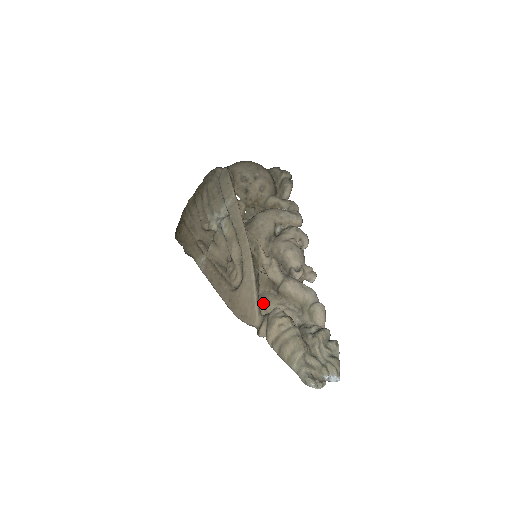
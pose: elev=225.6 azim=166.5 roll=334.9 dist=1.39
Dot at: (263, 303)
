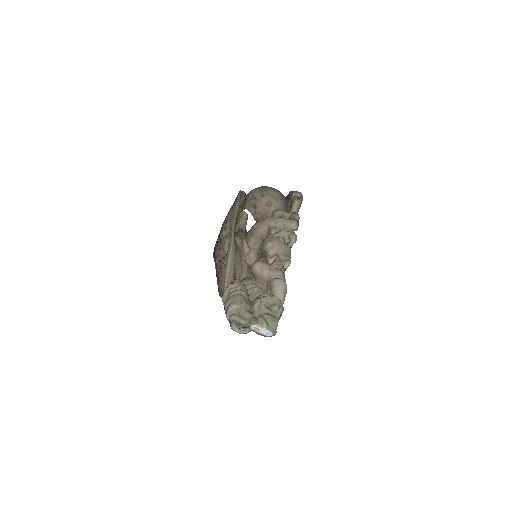
Dot at: occluded
